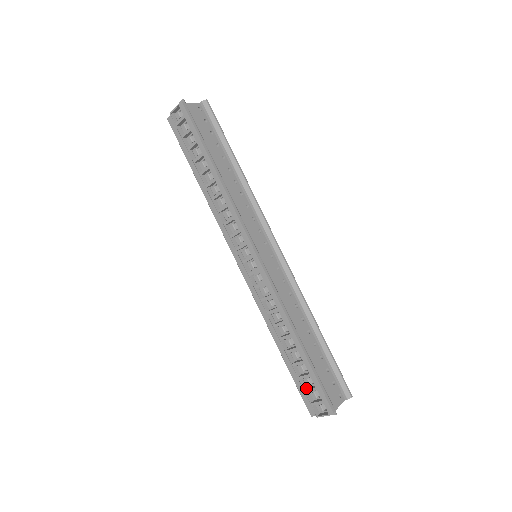
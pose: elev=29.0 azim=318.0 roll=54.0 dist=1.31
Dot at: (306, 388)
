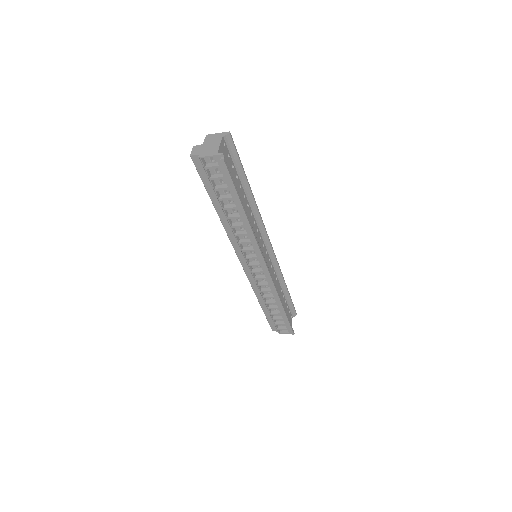
Dot at: (276, 322)
